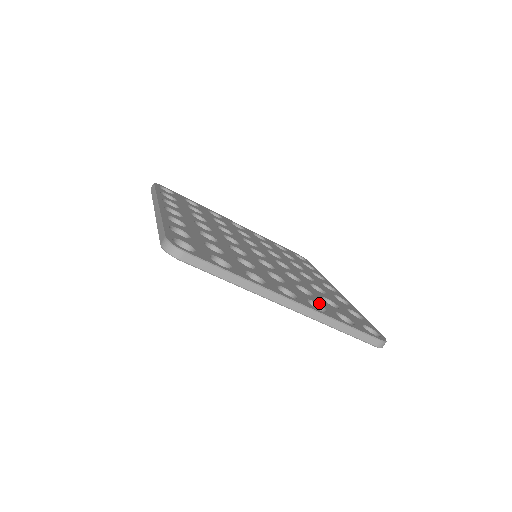
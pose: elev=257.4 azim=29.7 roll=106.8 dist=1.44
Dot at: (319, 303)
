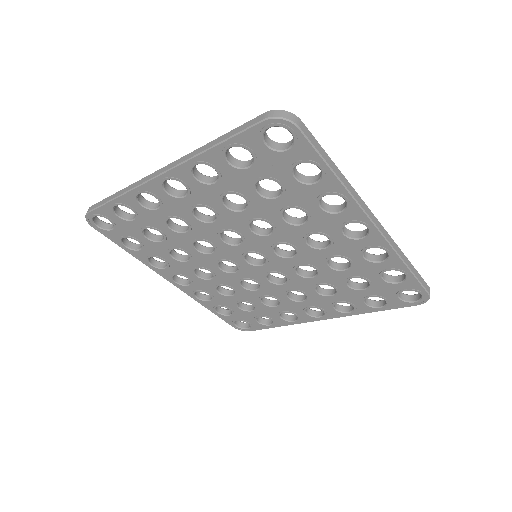
Dot at: occluded
